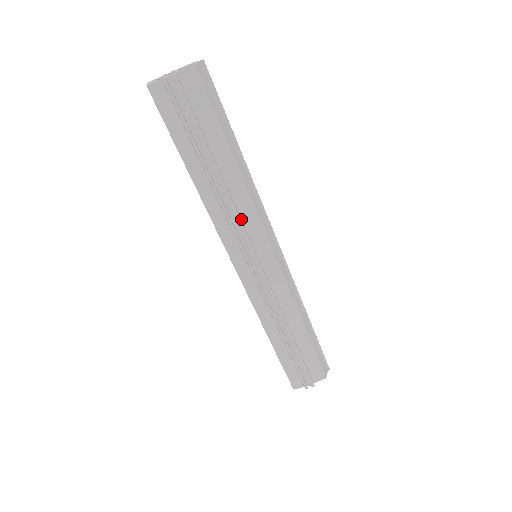
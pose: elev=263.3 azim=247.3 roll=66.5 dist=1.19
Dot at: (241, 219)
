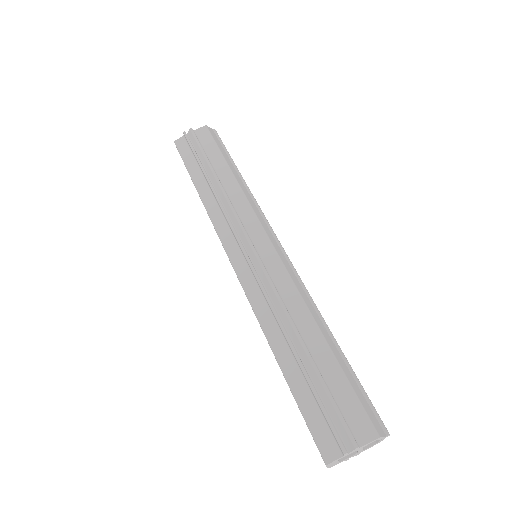
Dot at: (236, 212)
